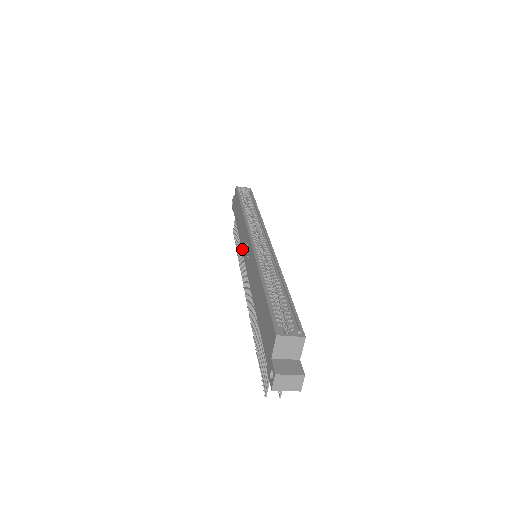
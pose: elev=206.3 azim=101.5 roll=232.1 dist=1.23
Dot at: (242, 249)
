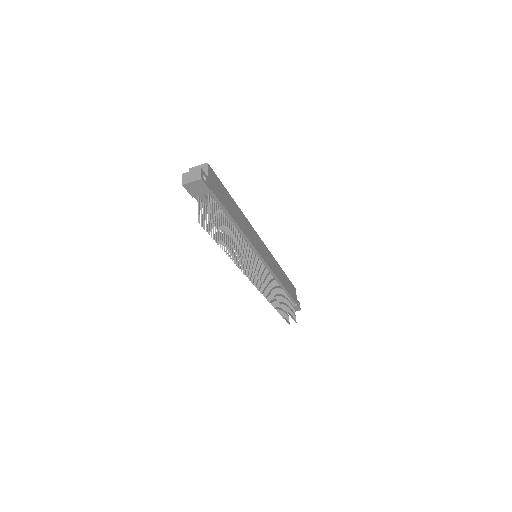
Dot at: occluded
